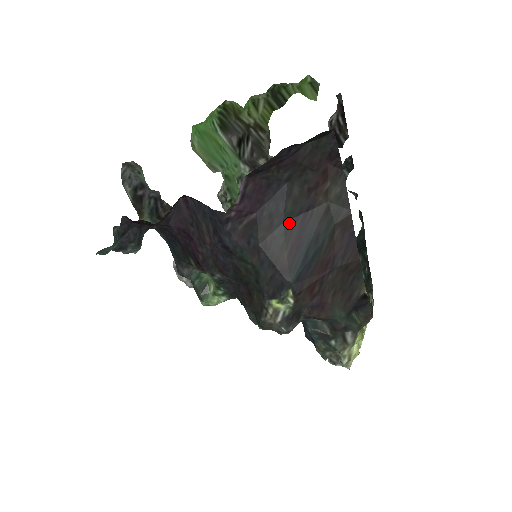
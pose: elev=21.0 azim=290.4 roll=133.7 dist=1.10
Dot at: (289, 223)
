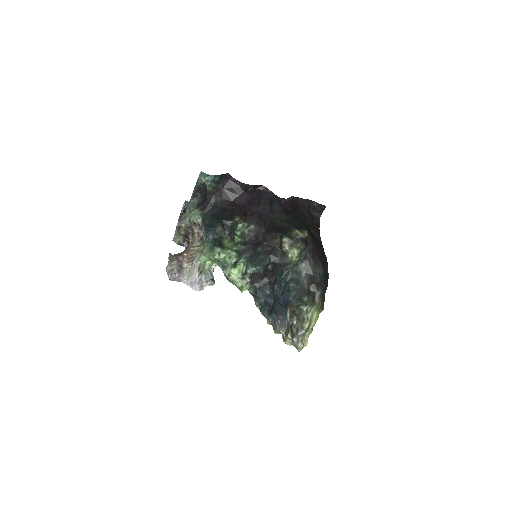
Dot at: (303, 222)
